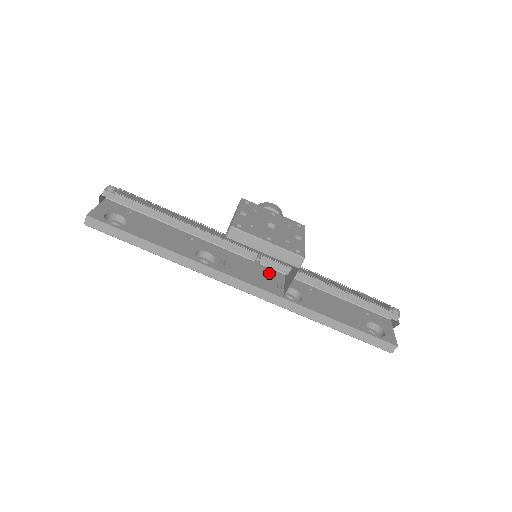
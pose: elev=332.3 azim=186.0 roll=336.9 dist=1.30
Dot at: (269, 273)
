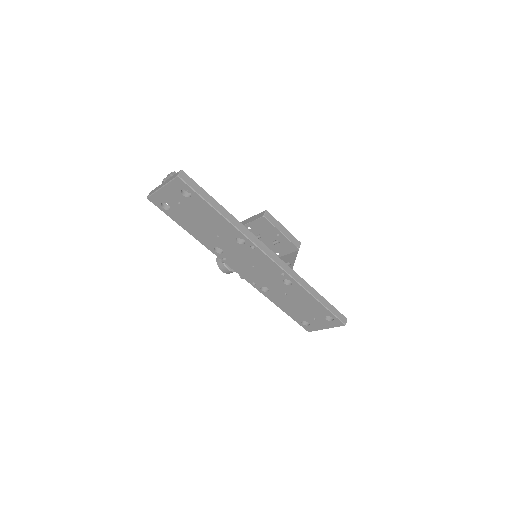
Dot at: occluded
